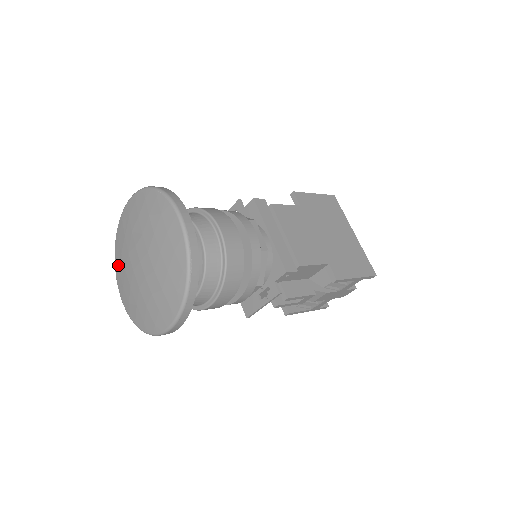
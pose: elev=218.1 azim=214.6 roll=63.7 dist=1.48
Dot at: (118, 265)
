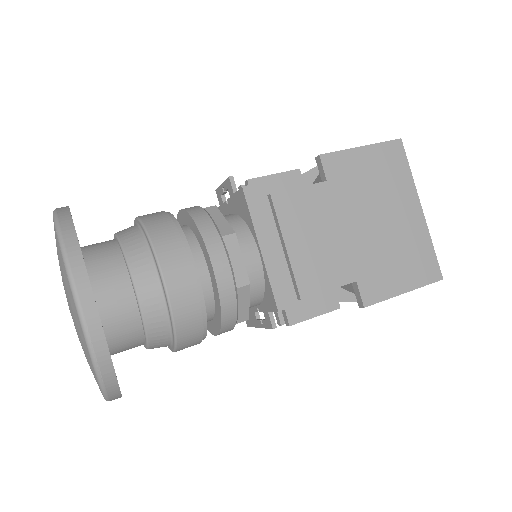
Dot at: occluded
